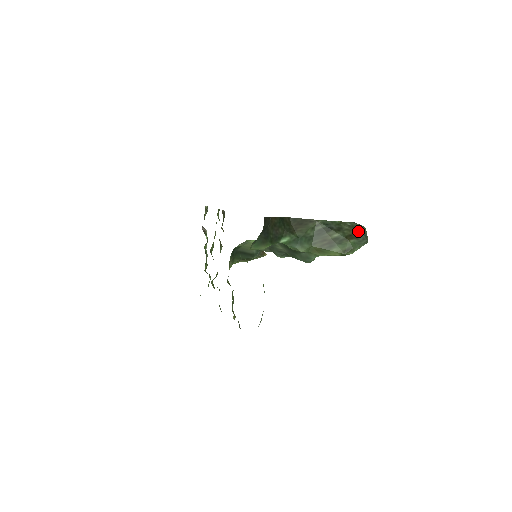
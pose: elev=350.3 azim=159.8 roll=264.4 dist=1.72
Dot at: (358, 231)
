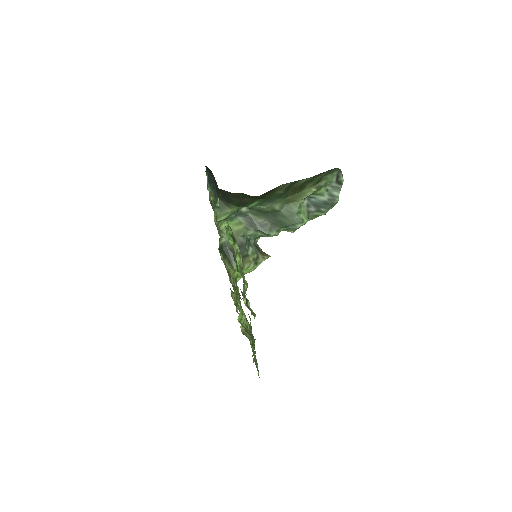
Dot at: occluded
